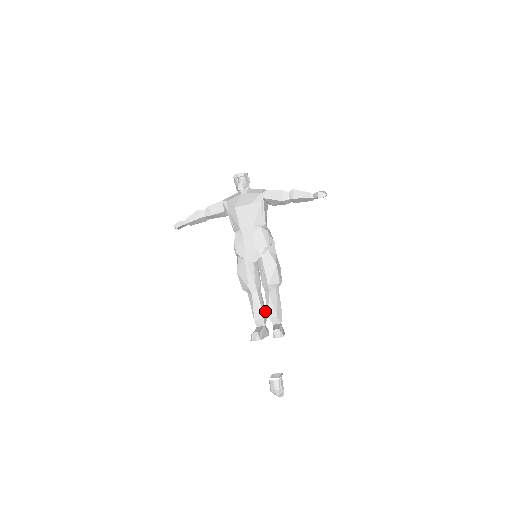
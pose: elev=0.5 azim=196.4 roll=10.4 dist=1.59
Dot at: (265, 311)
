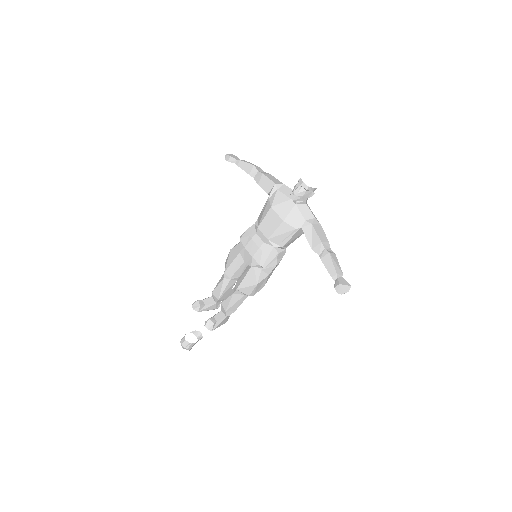
Dot at: (227, 294)
